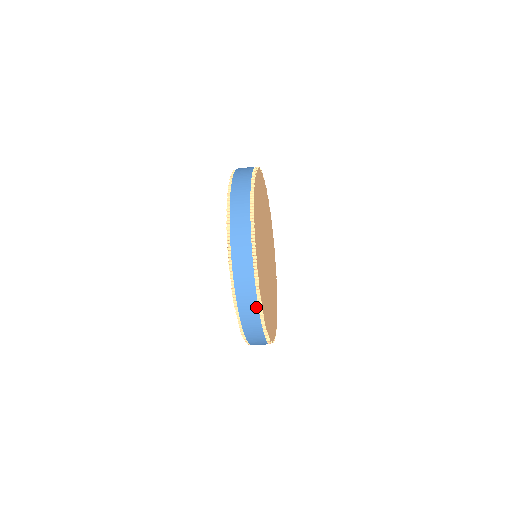
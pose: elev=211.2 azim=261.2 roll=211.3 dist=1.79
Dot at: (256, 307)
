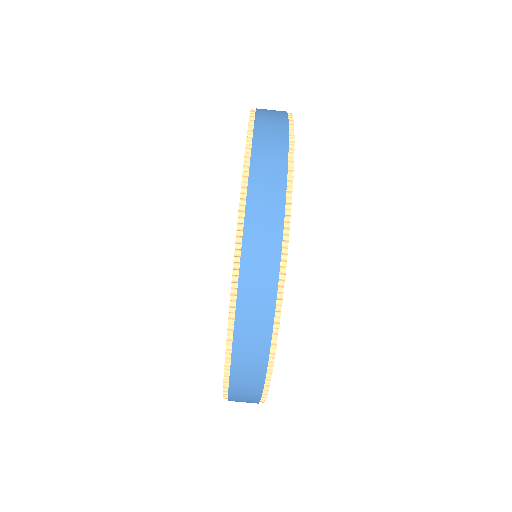
Dot at: (284, 156)
